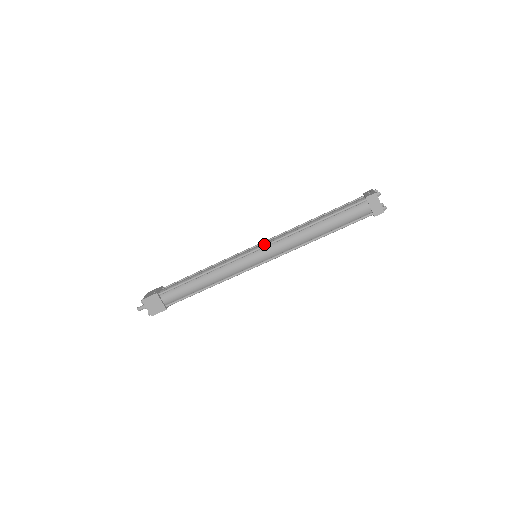
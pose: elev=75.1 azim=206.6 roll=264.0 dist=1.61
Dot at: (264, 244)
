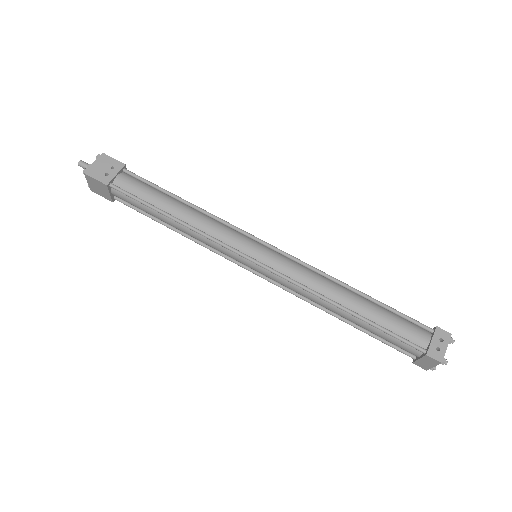
Dot at: (273, 264)
